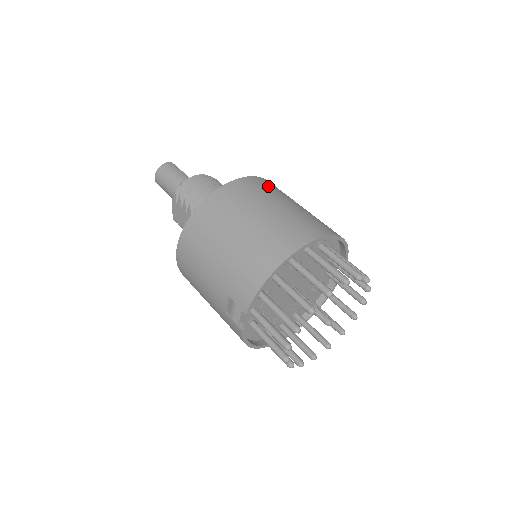
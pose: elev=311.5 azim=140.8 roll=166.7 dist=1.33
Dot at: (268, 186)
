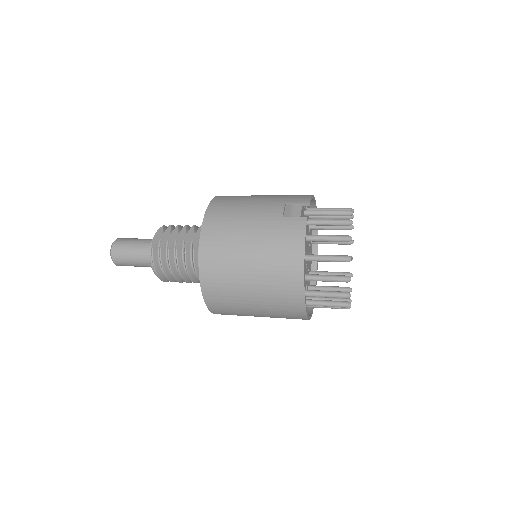
Dot at: occluded
